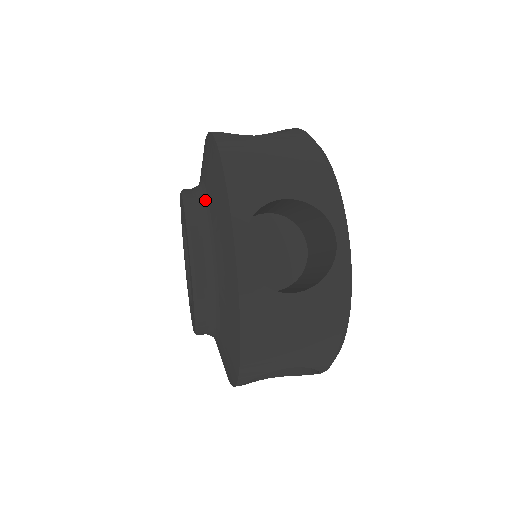
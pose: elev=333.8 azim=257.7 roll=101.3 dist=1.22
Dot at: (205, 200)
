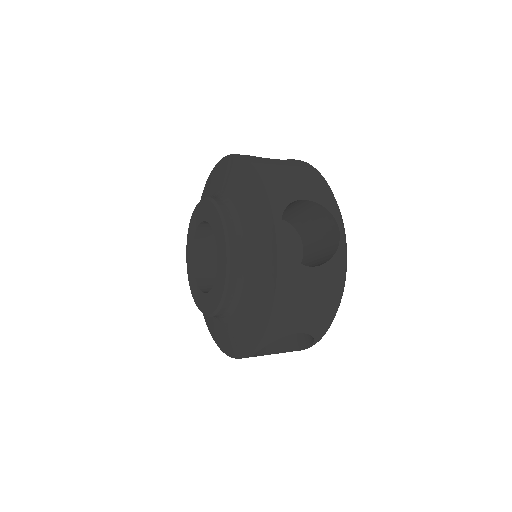
Dot at: (233, 202)
